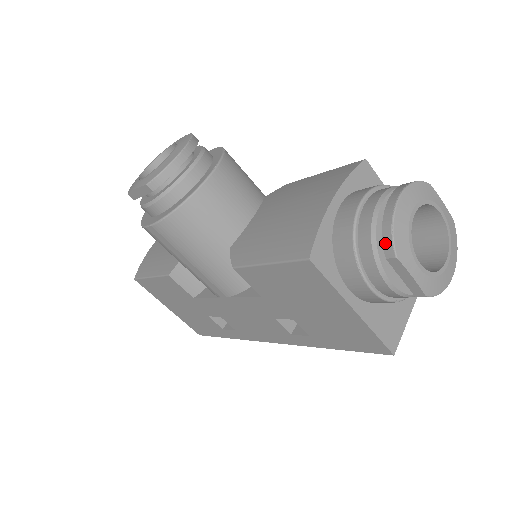
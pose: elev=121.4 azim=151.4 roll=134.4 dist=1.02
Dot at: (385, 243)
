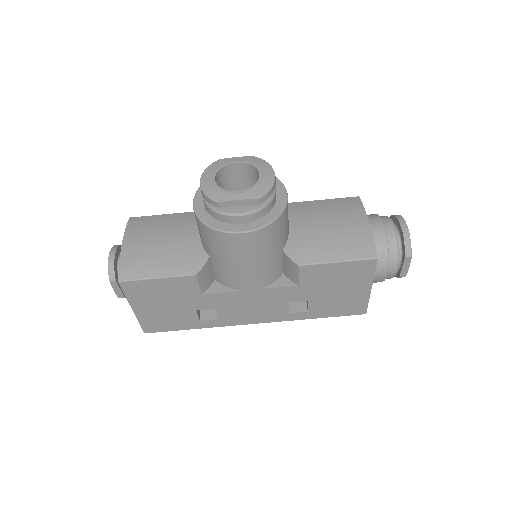
Dot at: (407, 249)
